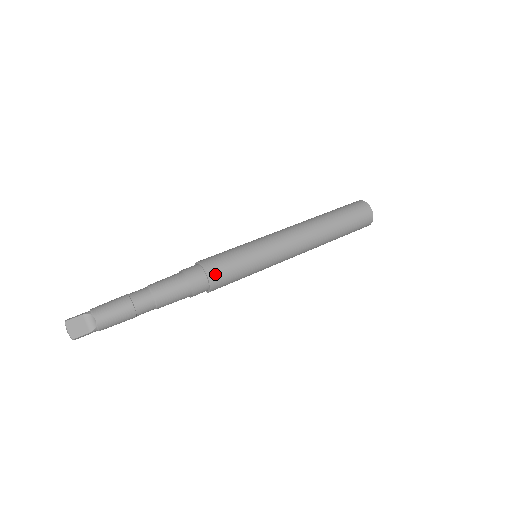
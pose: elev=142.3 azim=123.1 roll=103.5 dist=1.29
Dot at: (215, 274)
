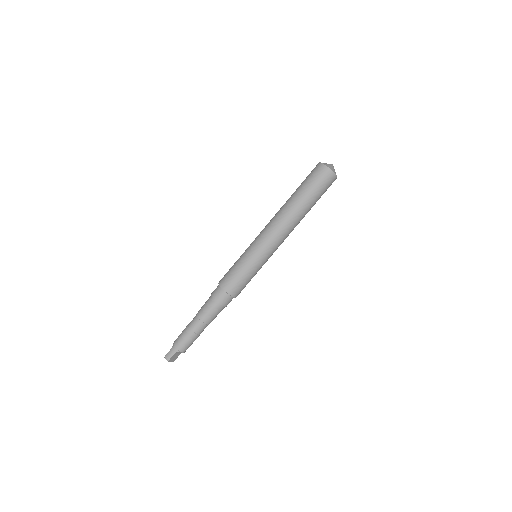
Dot at: occluded
